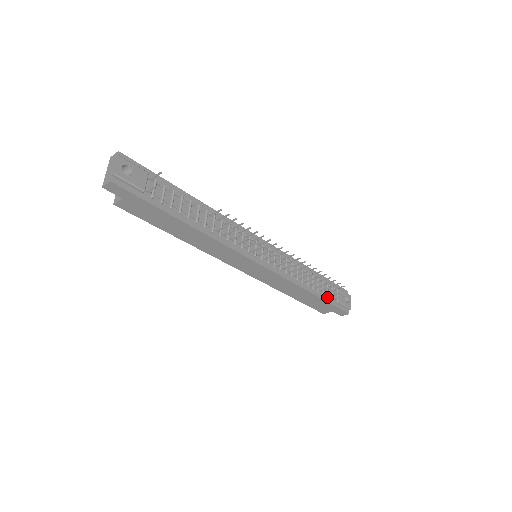
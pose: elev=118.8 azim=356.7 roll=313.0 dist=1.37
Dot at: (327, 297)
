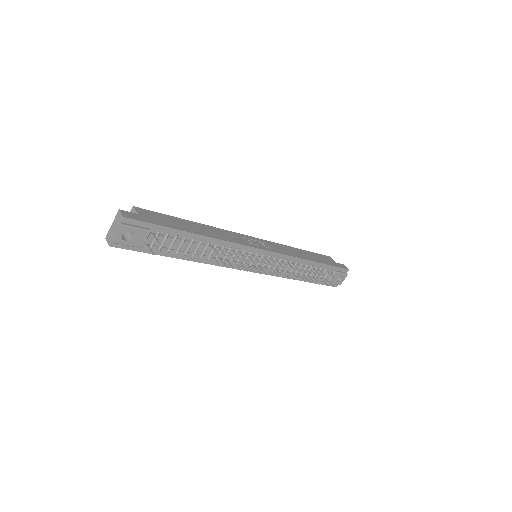
Dot at: (318, 280)
